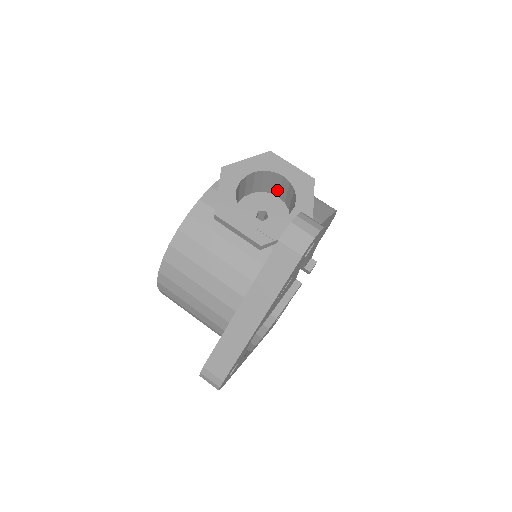
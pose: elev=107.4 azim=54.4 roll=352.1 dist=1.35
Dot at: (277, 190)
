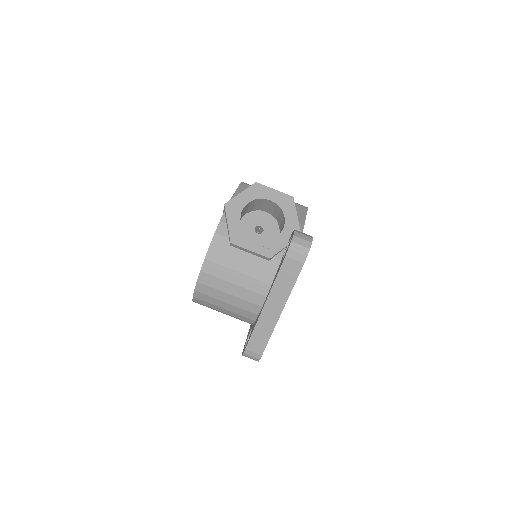
Dot at: (265, 208)
